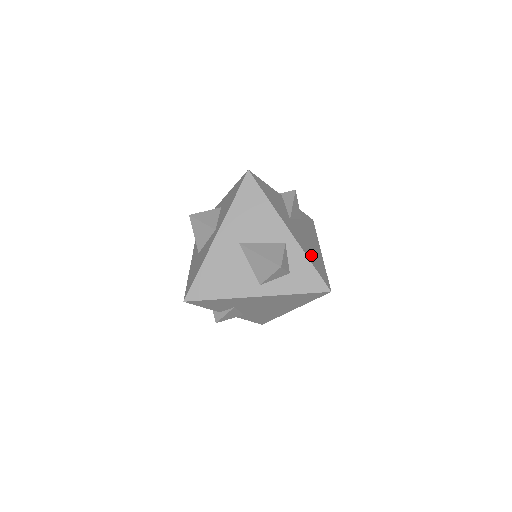
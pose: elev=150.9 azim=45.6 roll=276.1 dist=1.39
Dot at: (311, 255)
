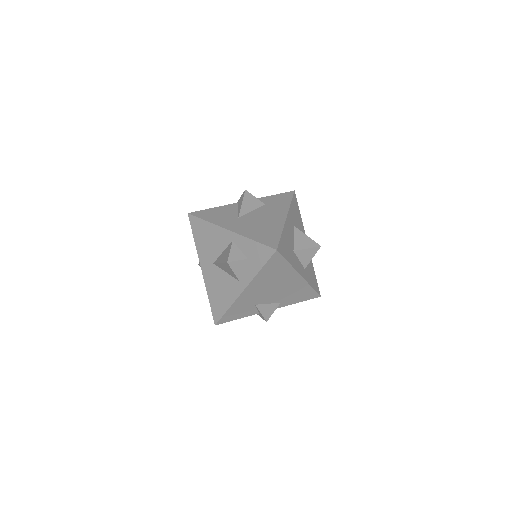
Dot at: (258, 232)
